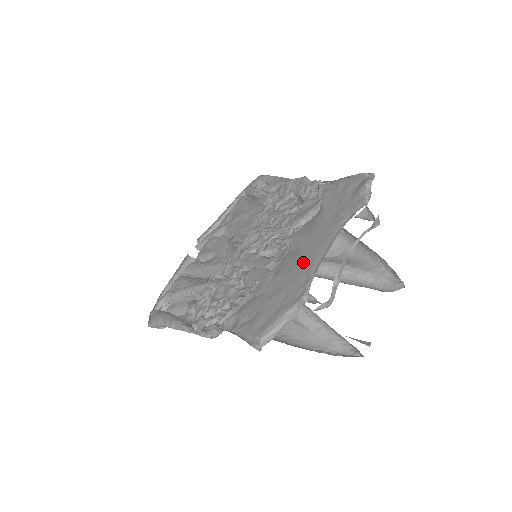
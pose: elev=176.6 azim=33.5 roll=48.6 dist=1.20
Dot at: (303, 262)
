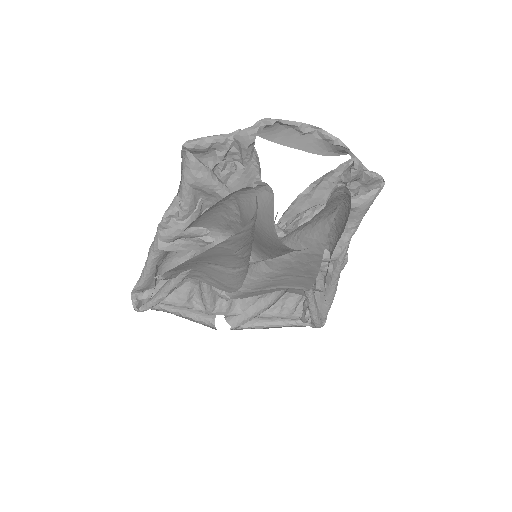
Dot at: occluded
